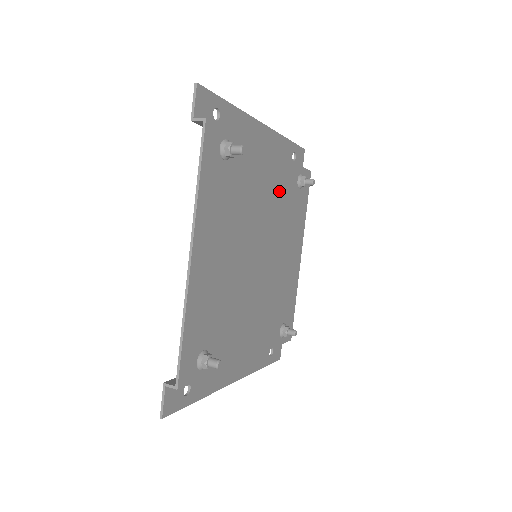
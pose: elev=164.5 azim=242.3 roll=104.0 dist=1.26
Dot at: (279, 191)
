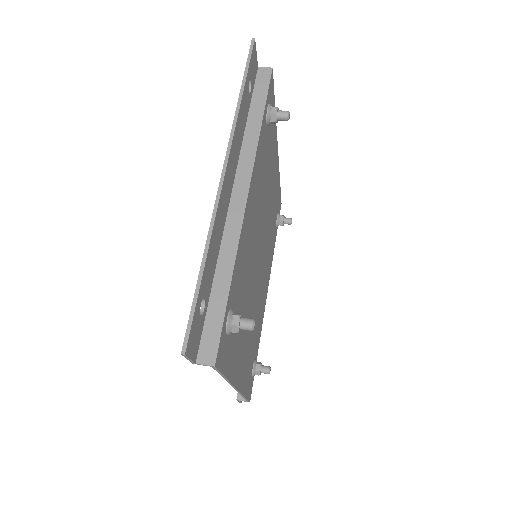
Dot at: (258, 186)
